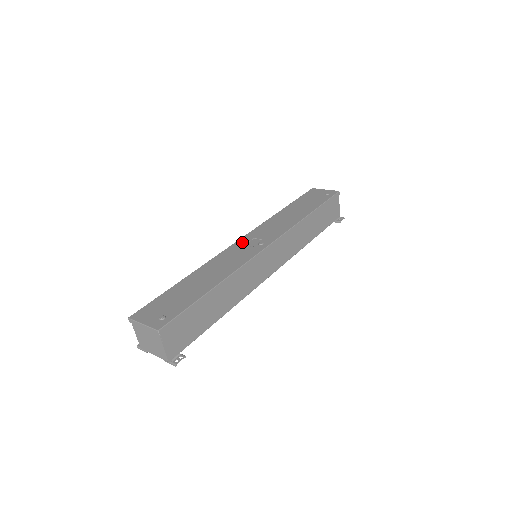
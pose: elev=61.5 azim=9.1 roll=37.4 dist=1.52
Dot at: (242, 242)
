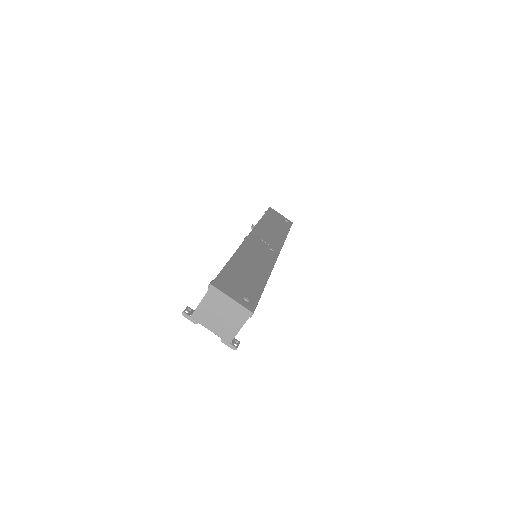
Dot at: (255, 239)
